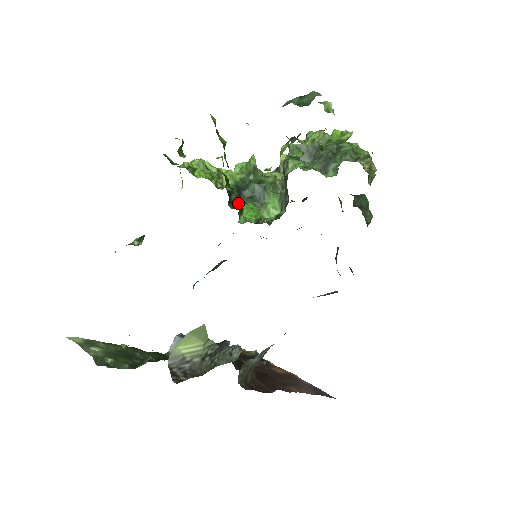
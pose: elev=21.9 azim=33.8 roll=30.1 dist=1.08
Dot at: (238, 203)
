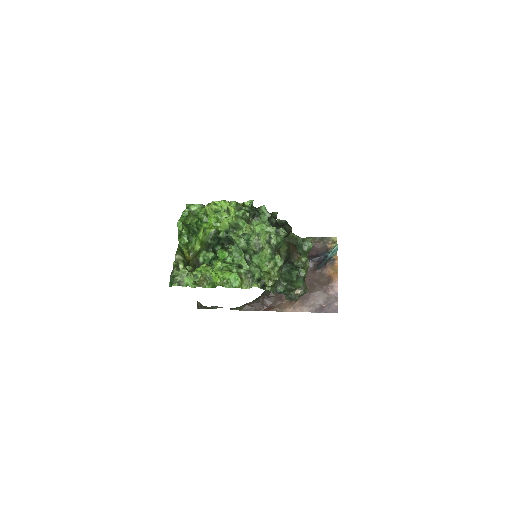
Dot at: (225, 244)
